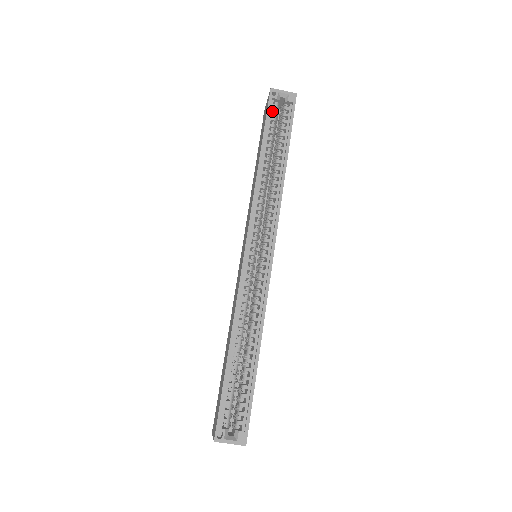
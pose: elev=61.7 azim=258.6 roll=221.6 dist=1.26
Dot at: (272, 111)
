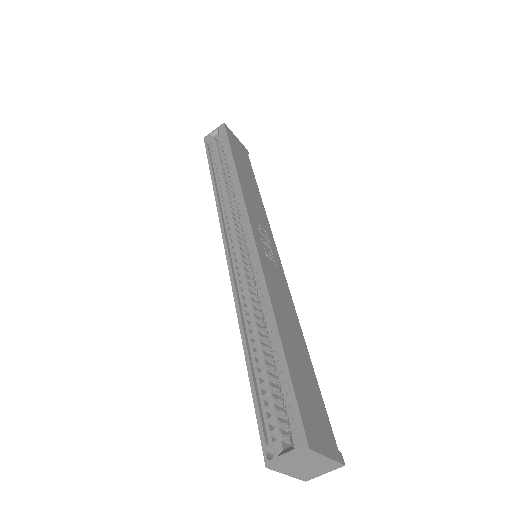
Dot at: (212, 149)
